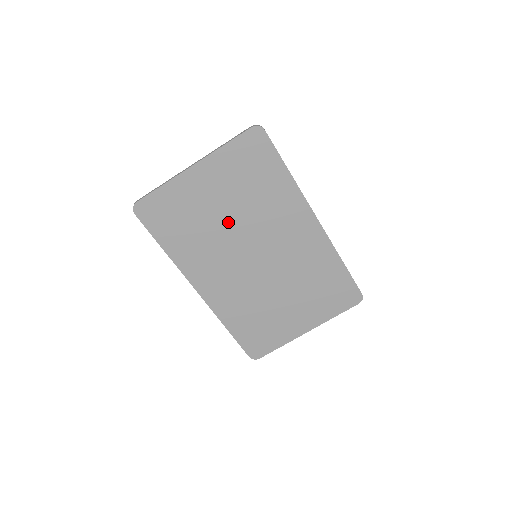
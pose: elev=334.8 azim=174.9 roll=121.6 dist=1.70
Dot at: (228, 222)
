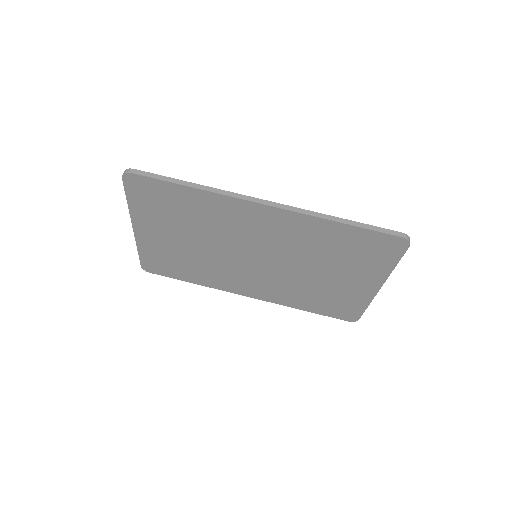
Dot at: (203, 247)
